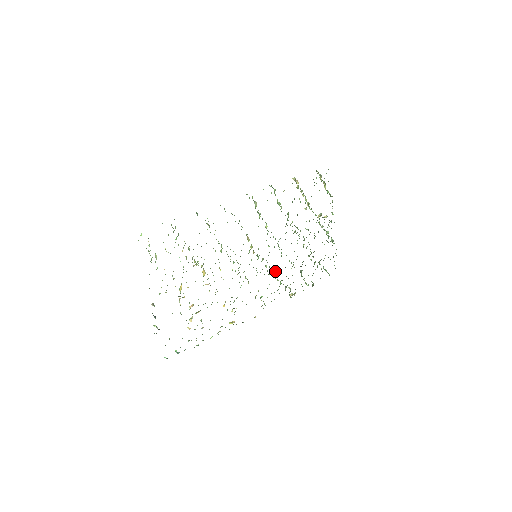
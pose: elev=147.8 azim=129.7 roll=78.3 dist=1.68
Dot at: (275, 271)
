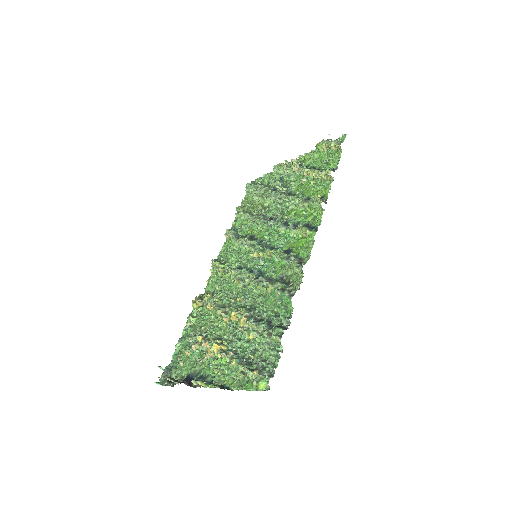
Dot at: occluded
